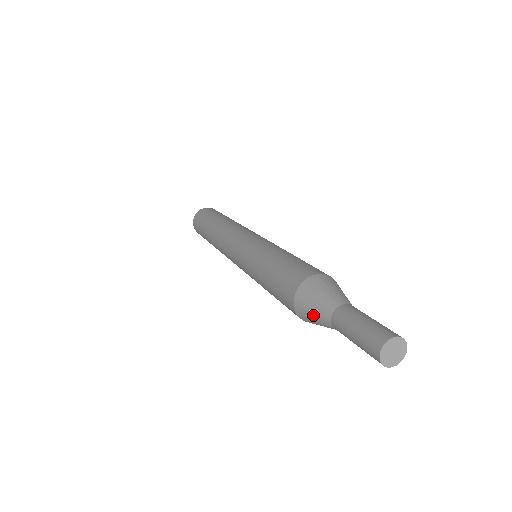
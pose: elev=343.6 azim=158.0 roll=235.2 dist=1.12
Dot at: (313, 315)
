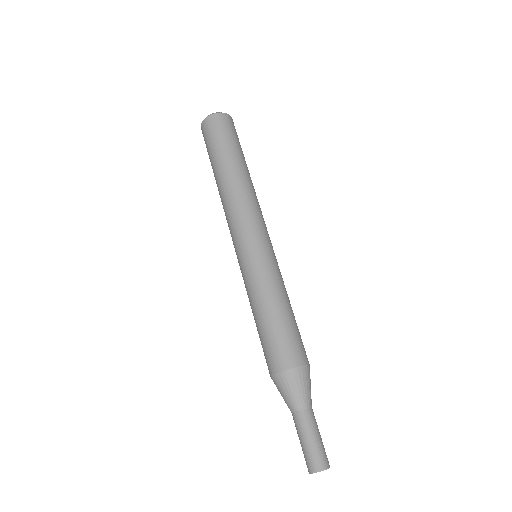
Dot at: occluded
